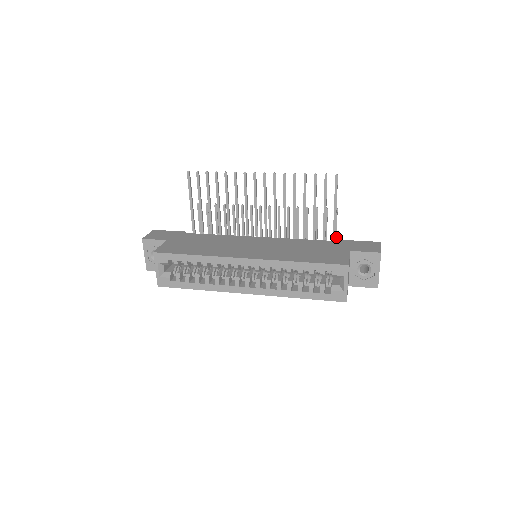
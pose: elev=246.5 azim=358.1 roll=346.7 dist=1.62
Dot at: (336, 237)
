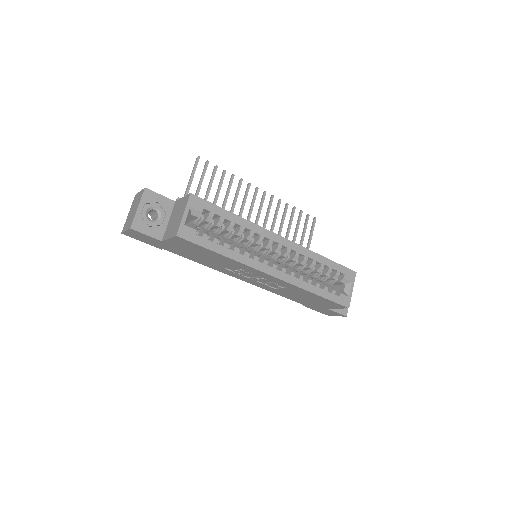
Dot at: occluded
